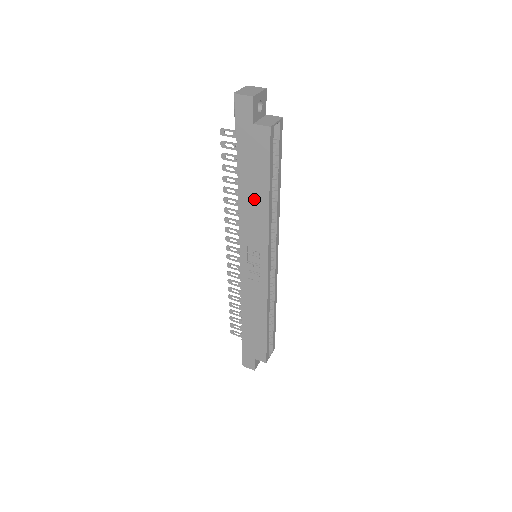
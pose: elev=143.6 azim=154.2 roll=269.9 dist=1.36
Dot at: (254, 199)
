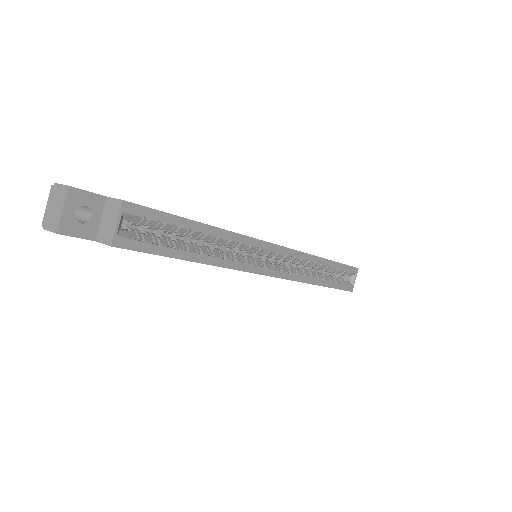
Dot at: occluded
